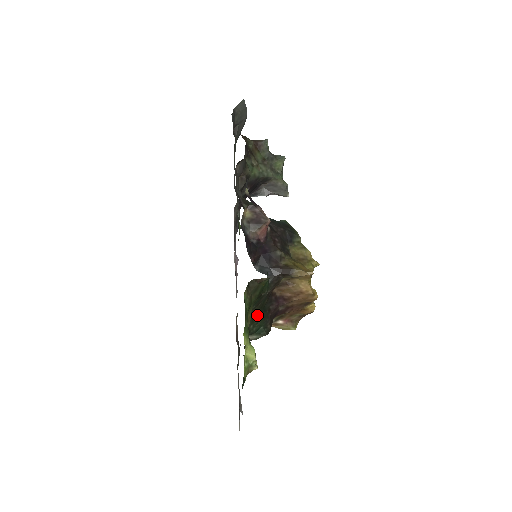
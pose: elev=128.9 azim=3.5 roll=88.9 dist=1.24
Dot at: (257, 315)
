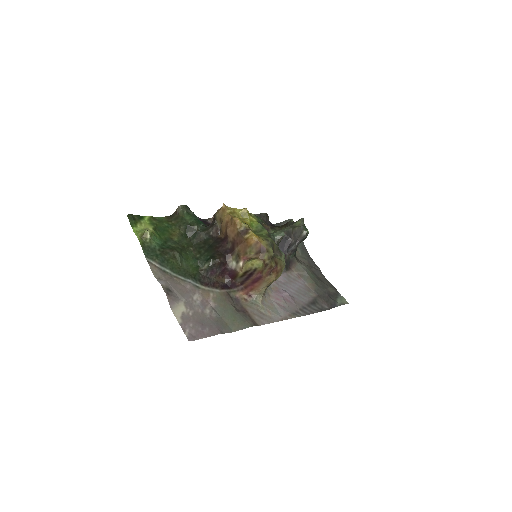
Dot at: (203, 249)
